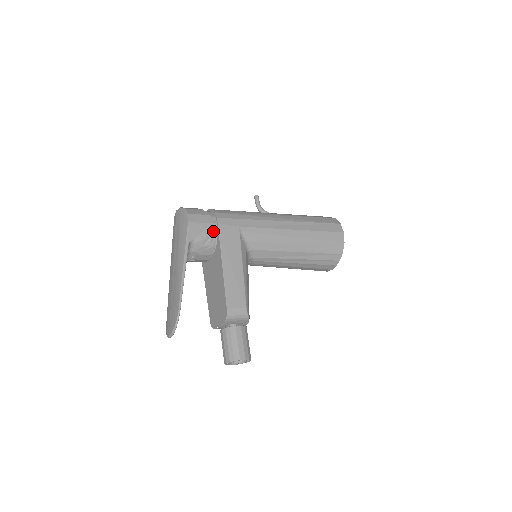
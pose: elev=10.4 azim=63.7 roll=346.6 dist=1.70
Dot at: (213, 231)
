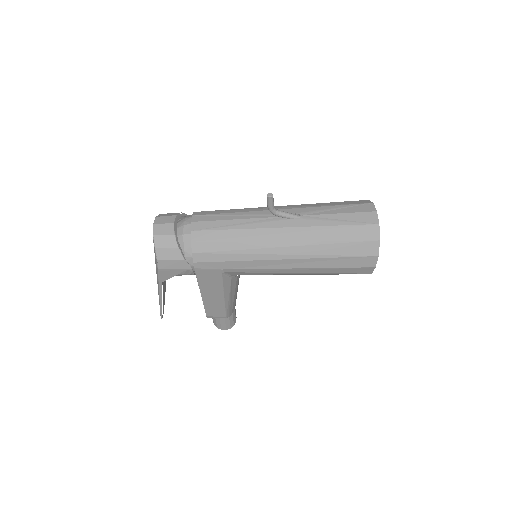
Dot at: (189, 273)
